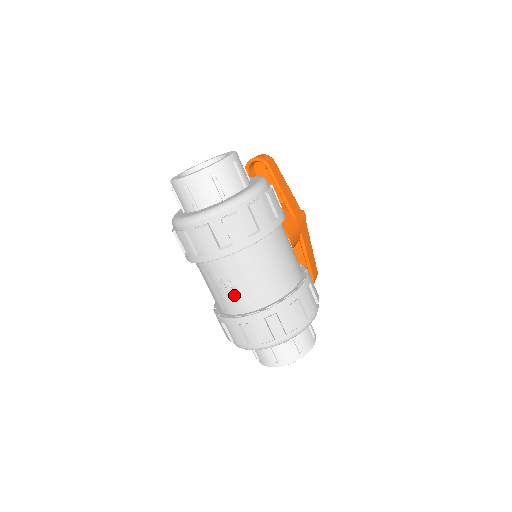
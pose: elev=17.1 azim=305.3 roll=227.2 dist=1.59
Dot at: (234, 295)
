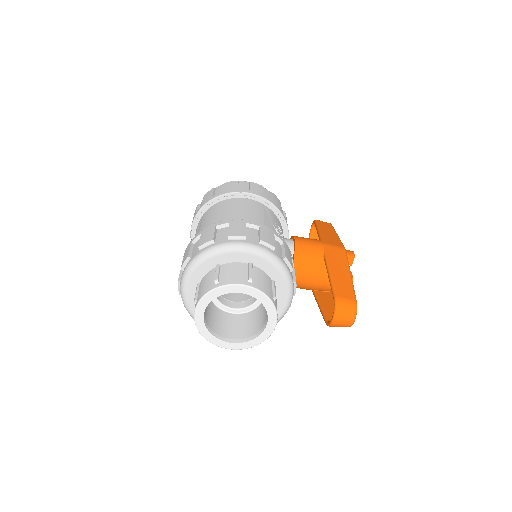
Dot at: occluded
